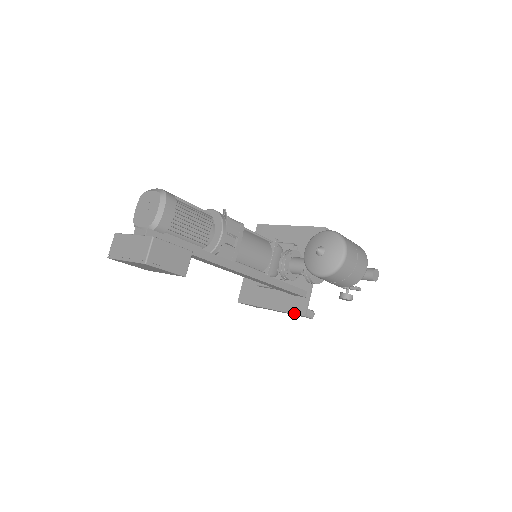
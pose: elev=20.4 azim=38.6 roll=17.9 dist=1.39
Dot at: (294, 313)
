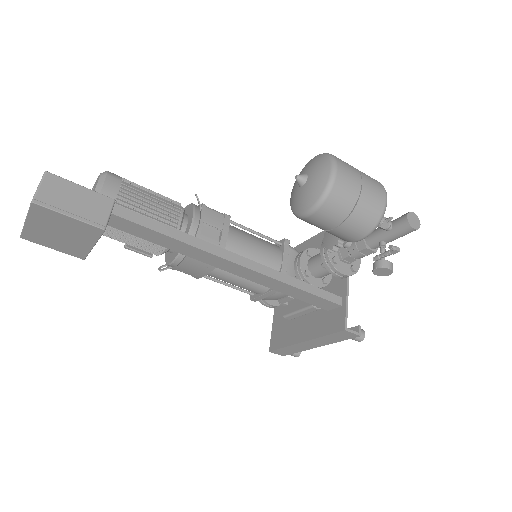
Dot at: (331, 332)
